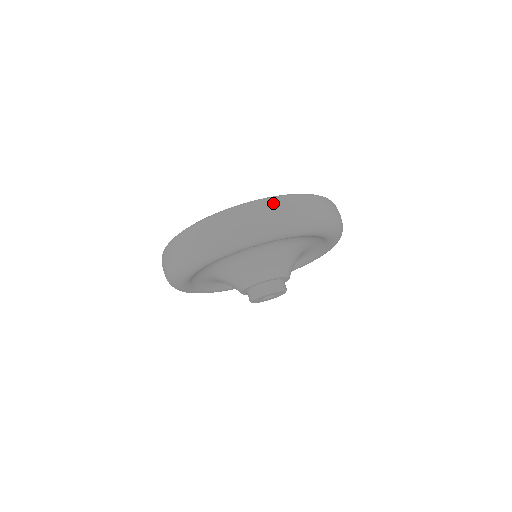
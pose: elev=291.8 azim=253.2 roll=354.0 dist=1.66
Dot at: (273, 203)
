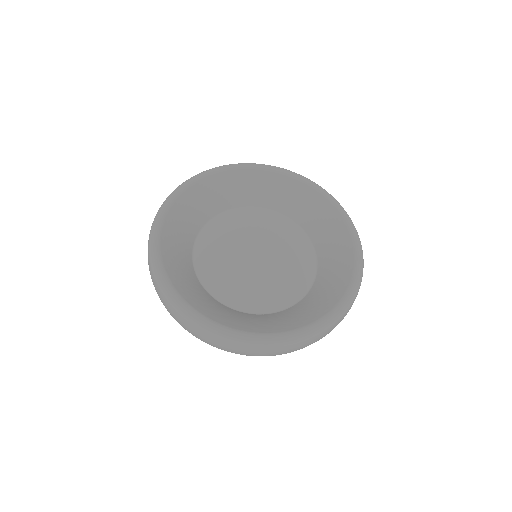
Dot at: (264, 350)
